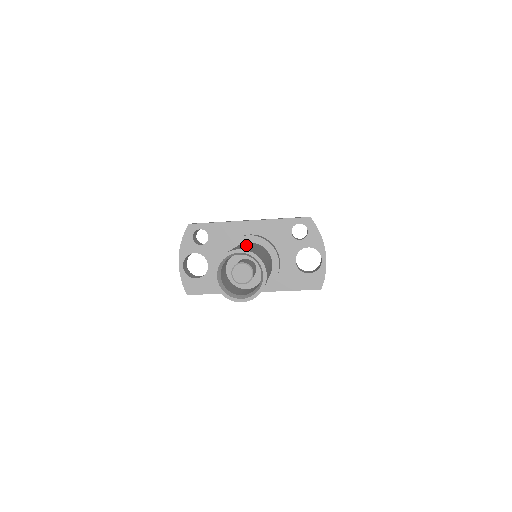
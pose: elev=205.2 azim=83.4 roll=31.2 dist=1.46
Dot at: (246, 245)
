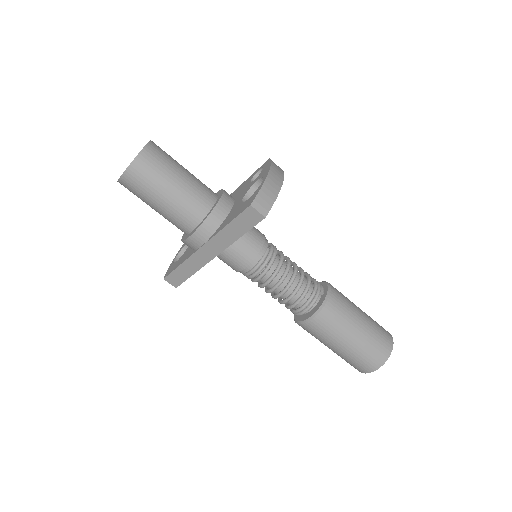
Dot at: occluded
